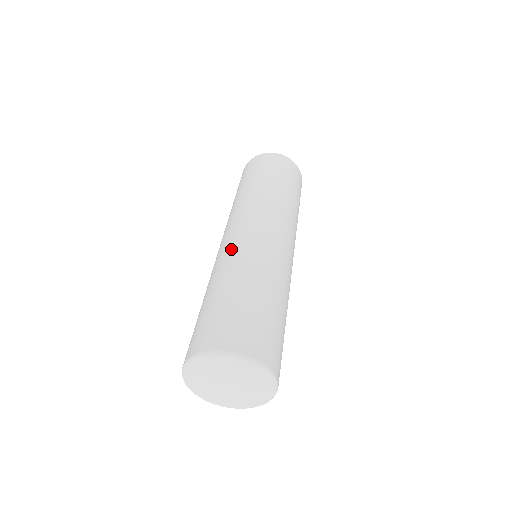
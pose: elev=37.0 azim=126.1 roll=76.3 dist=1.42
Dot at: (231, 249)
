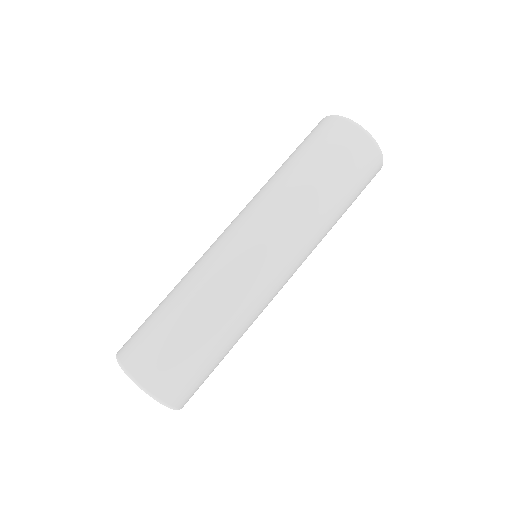
Dot at: (208, 256)
